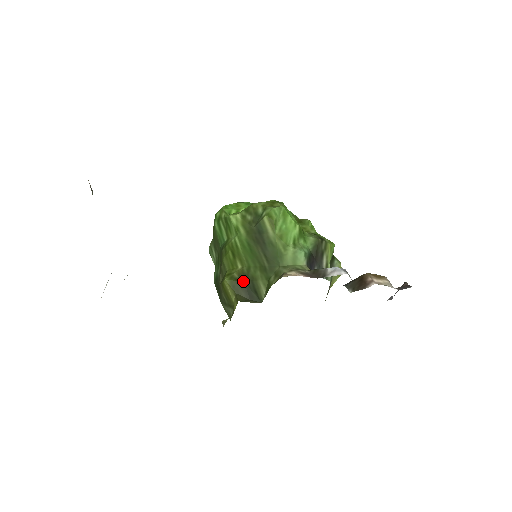
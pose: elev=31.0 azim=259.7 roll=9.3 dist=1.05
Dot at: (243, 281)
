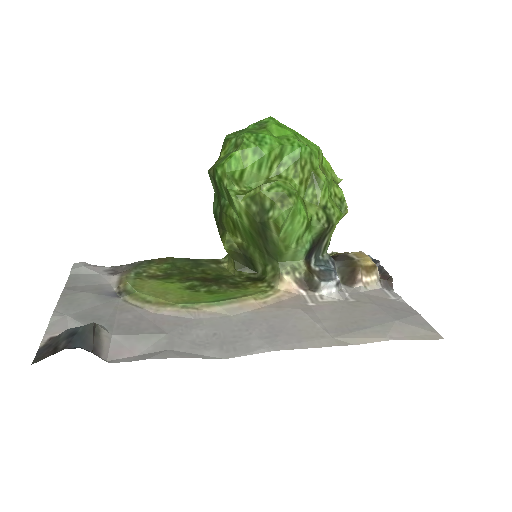
Dot at: (242, 253)
